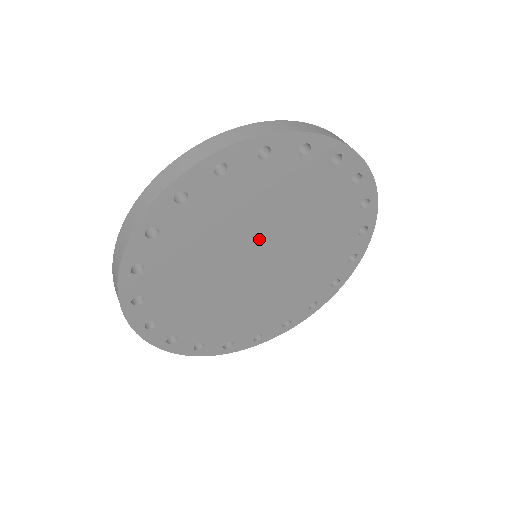
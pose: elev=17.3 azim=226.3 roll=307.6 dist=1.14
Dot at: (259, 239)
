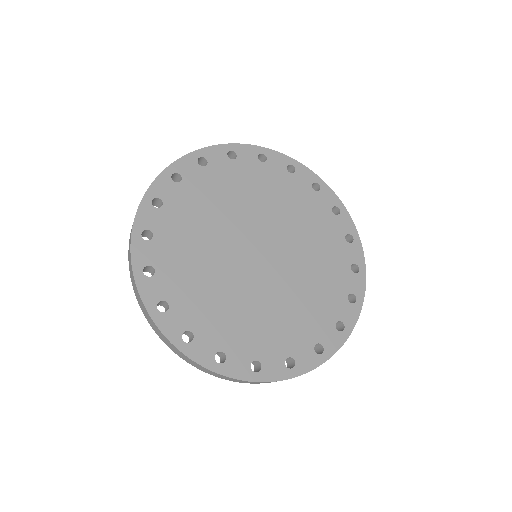
Dot at: (243, 230)
